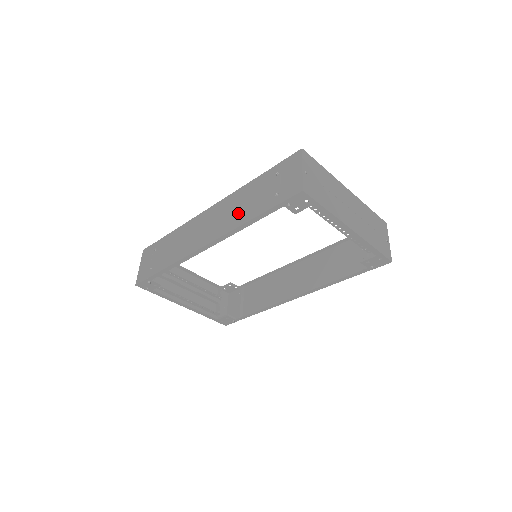
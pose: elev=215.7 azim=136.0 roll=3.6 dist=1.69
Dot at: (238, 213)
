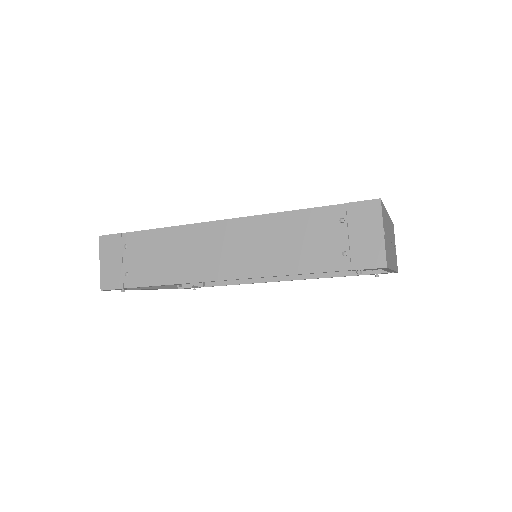
Dot at: (280, 254)
